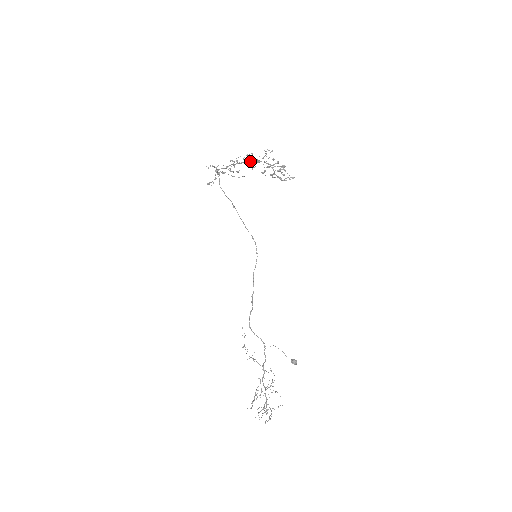
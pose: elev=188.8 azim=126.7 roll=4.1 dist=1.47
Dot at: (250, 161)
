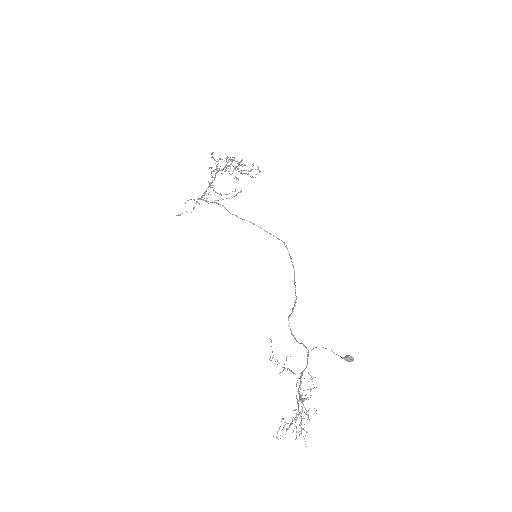
Dot at: (215, 175)
